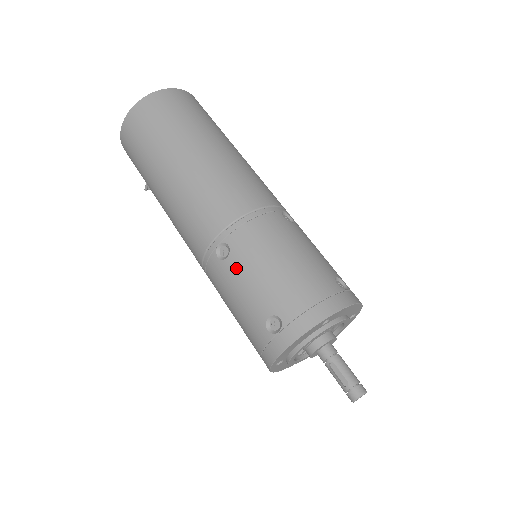
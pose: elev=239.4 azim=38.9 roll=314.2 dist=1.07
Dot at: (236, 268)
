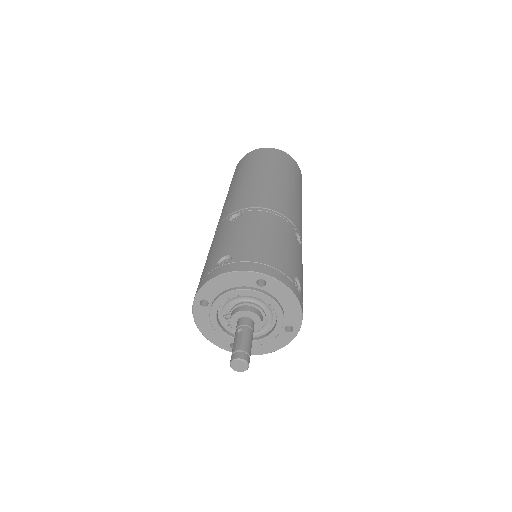
Dot at: (234, 227)
